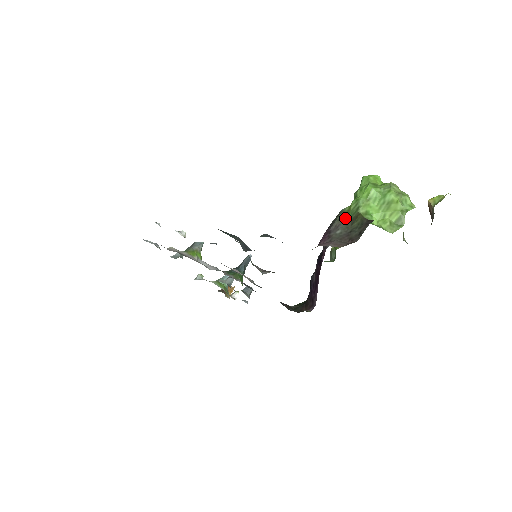
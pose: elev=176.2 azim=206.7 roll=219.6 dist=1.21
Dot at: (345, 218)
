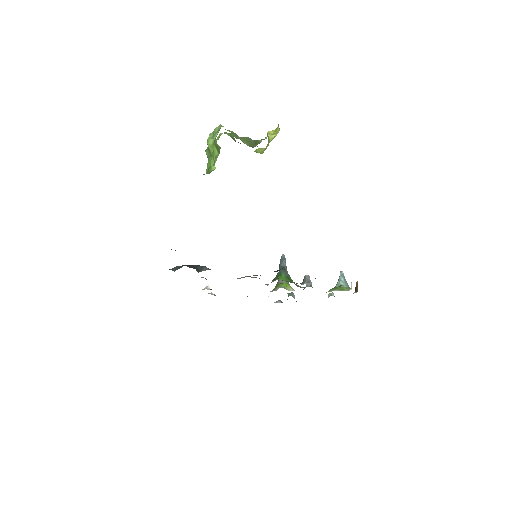
Dot at: occluded
